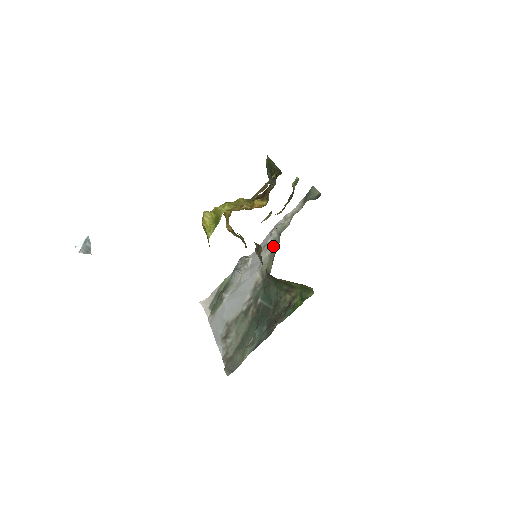
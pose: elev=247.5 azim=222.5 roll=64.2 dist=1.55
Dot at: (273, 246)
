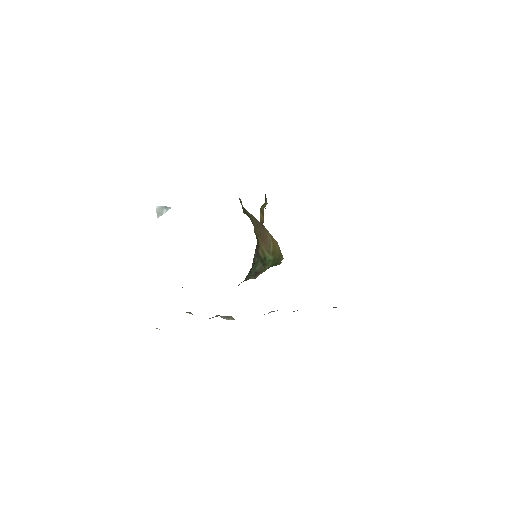
Dot at: occluded
